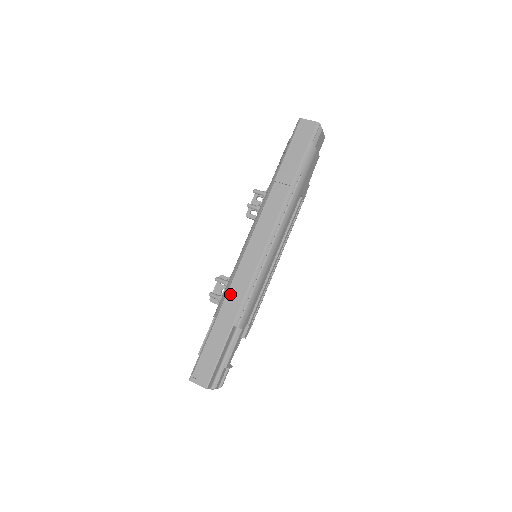
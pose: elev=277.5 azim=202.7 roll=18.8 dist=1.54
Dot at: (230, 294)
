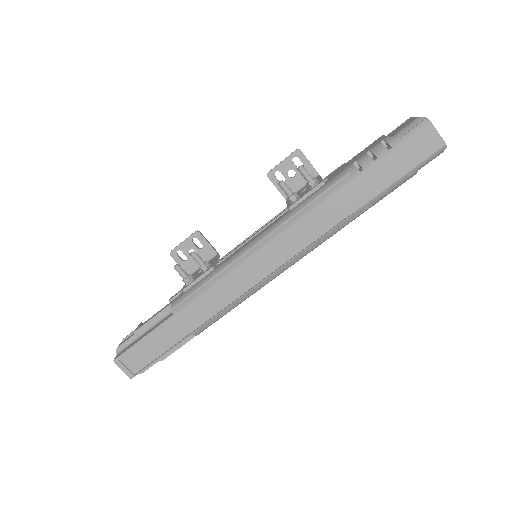
Dot at: (204, 299)
